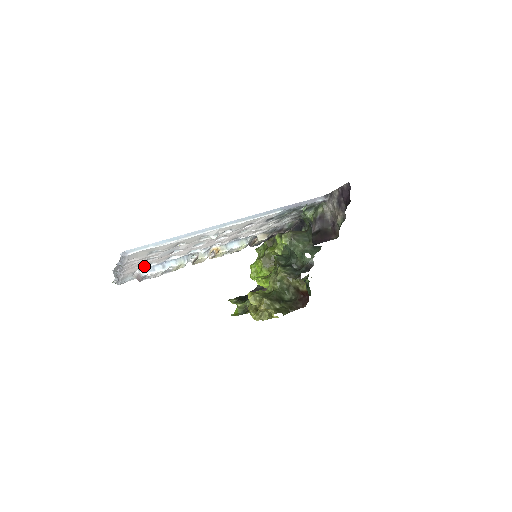
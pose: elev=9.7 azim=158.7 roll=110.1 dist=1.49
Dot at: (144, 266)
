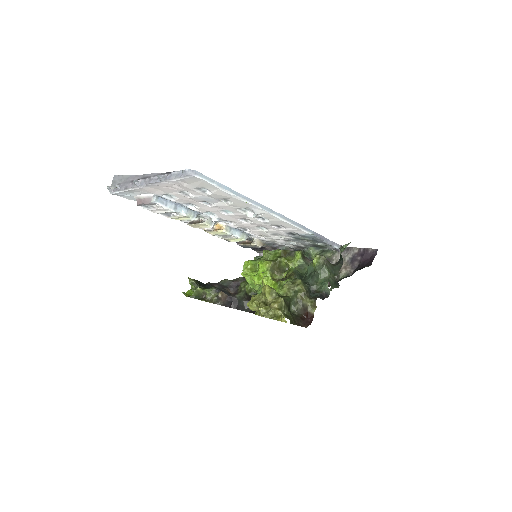
Dot at: (164, 194)
